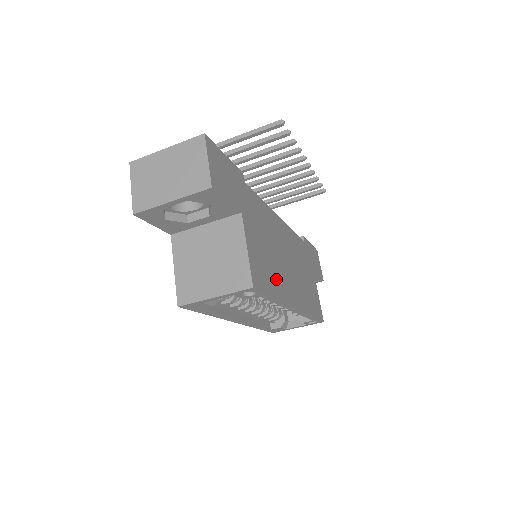
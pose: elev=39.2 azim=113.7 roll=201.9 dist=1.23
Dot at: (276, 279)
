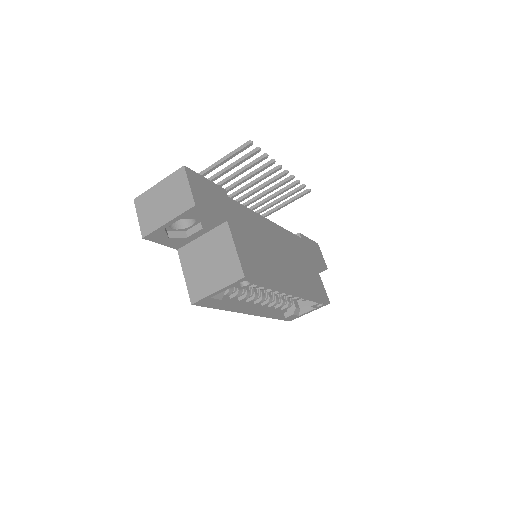
Dot at: (269, 270)
